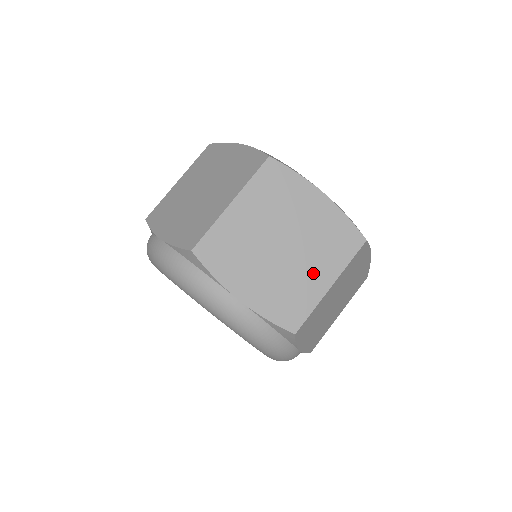
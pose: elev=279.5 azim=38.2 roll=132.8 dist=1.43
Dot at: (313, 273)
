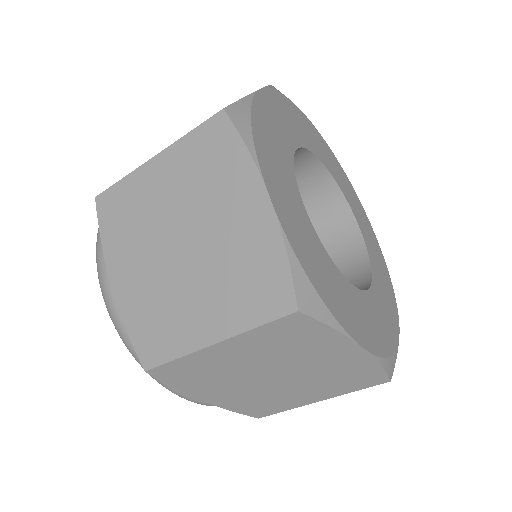
Dot at: (303, 394)
